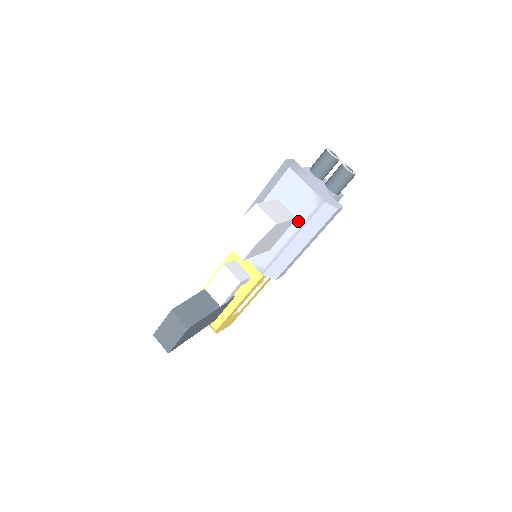
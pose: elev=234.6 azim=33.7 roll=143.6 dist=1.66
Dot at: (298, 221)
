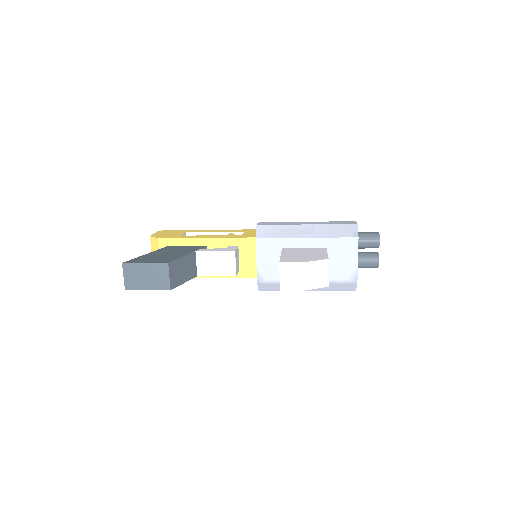
Dot at: occluded
